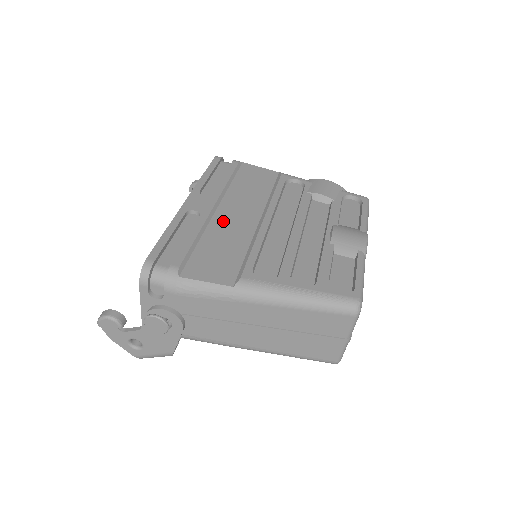
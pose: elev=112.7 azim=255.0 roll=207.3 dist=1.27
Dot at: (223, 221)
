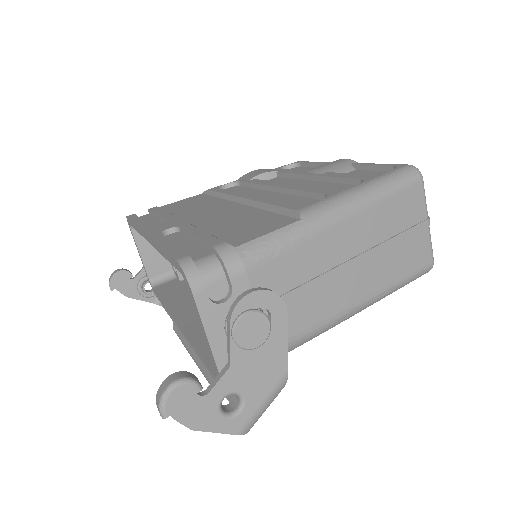
Dot at: (207, 219)
